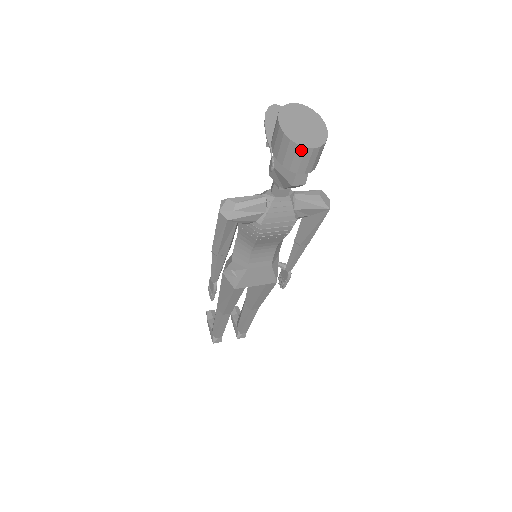
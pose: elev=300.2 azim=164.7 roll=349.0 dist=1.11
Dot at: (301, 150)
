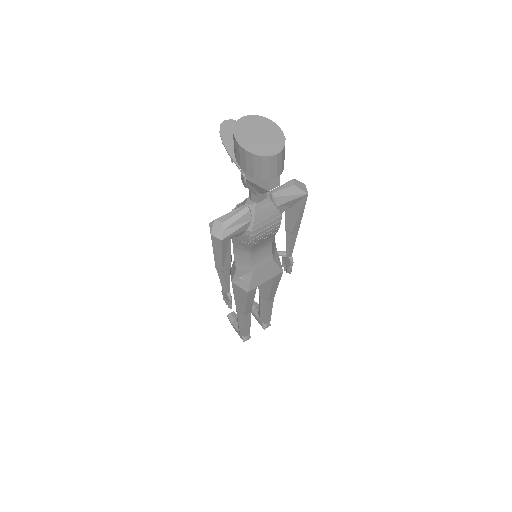
Dot at: (266, 160)
